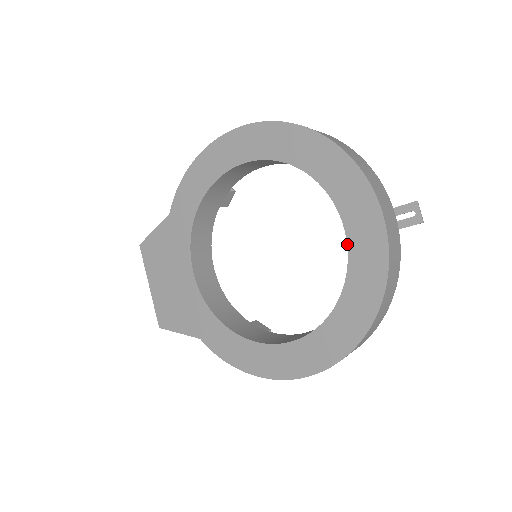
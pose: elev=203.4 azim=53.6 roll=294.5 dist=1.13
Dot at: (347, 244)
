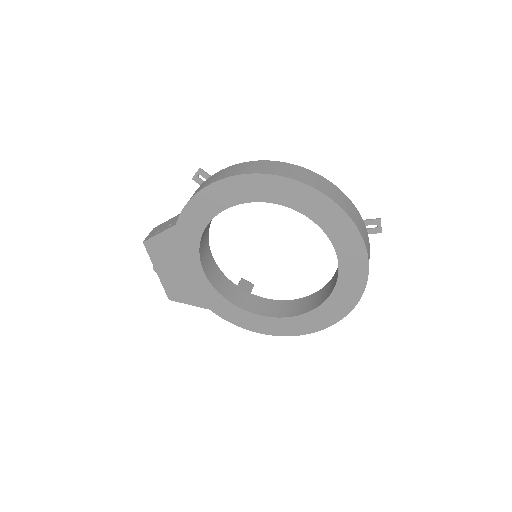
Dot at: (339, 269)
